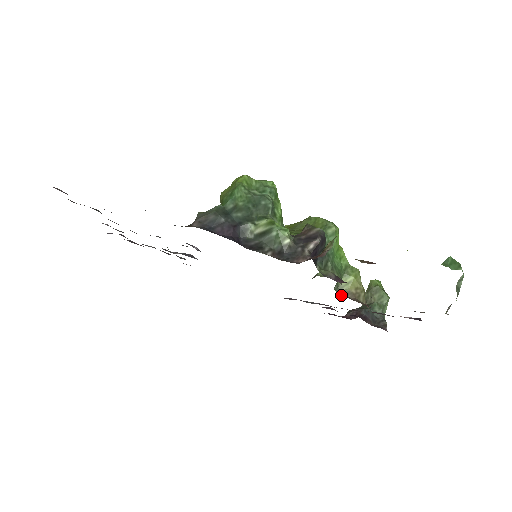
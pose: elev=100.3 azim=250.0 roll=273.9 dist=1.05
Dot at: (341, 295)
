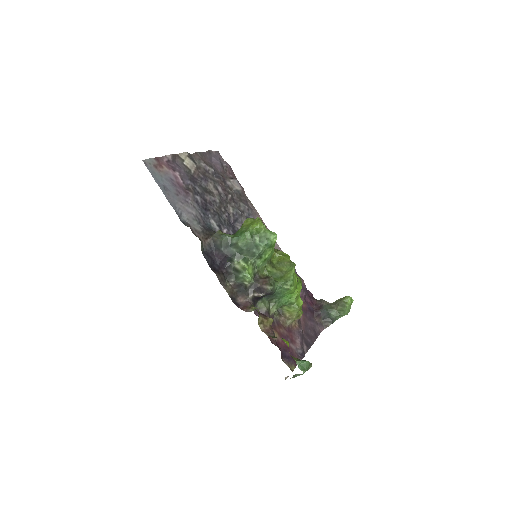
Dot at: (277, 314)
